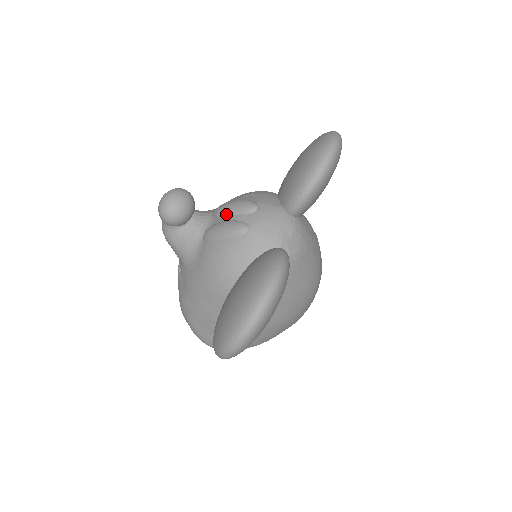
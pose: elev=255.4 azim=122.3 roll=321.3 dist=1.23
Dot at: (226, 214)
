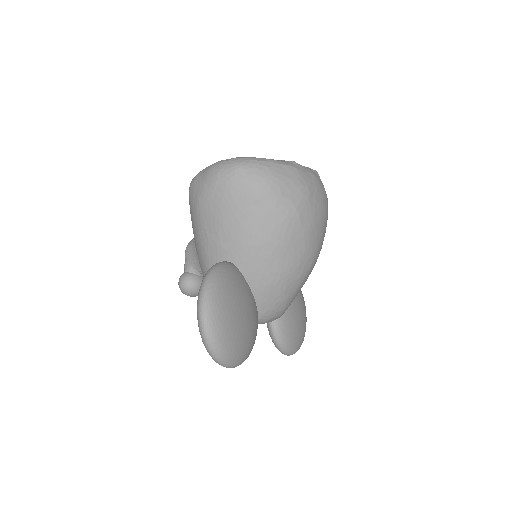
Dot at: occluded
